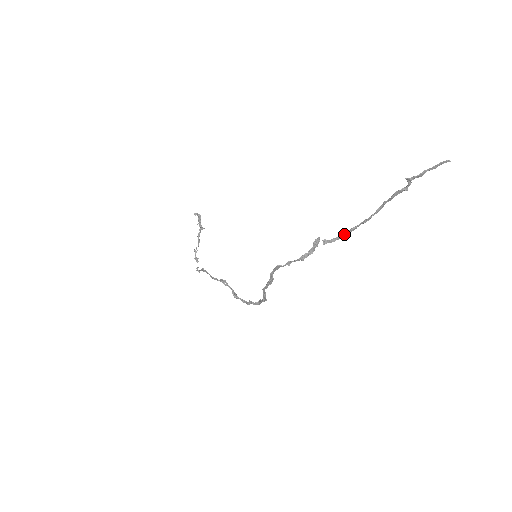
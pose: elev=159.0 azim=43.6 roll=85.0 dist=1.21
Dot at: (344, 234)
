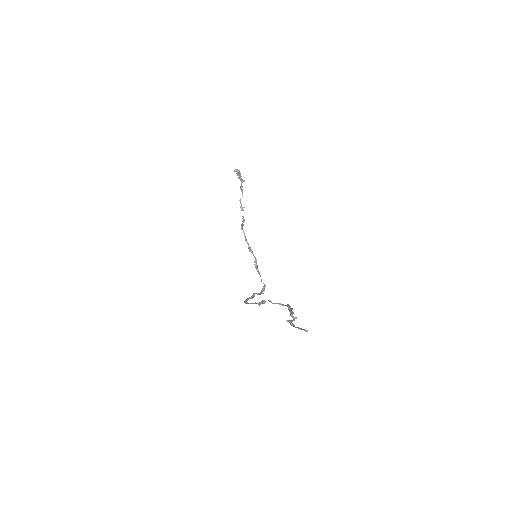
Dot at: occluded
